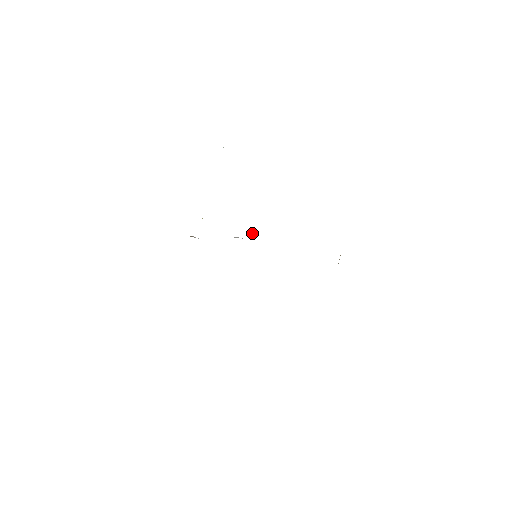
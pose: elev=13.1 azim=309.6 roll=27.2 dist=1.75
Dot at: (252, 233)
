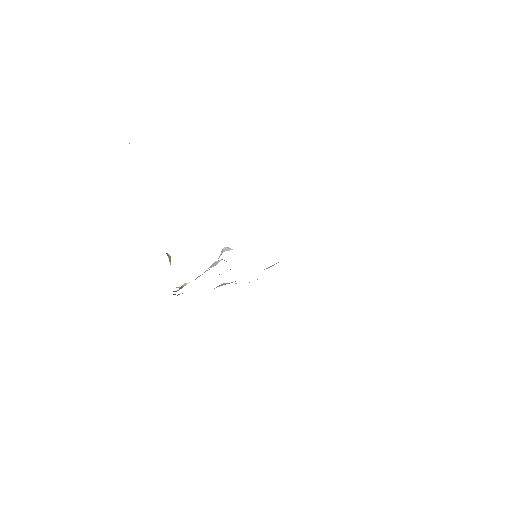
Dot at: occluded
